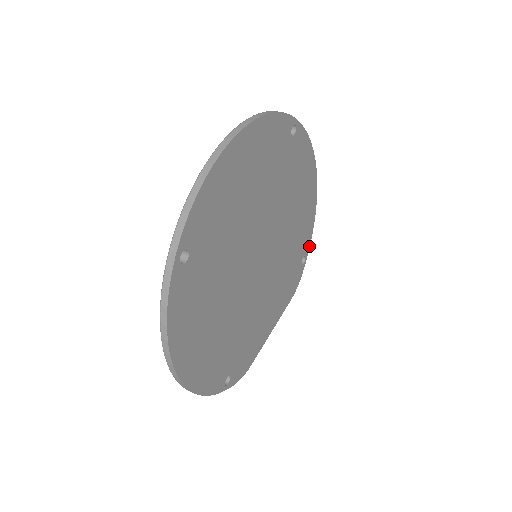
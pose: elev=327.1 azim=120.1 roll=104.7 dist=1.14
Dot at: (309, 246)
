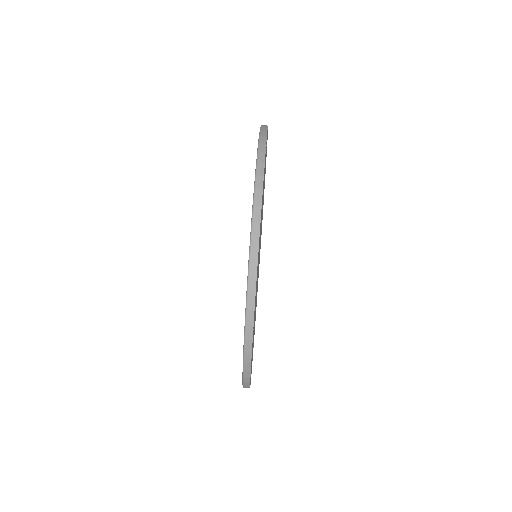
Dot at: occluded
